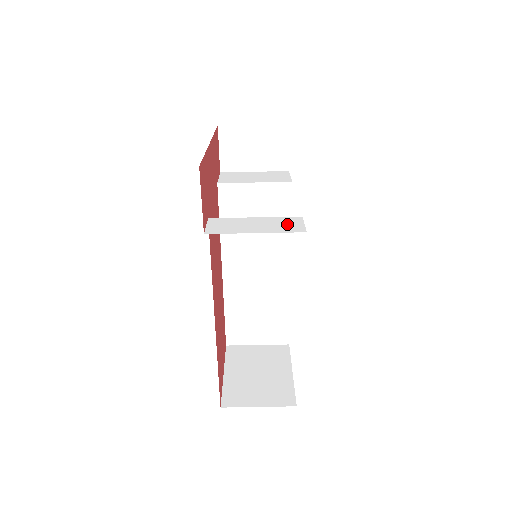
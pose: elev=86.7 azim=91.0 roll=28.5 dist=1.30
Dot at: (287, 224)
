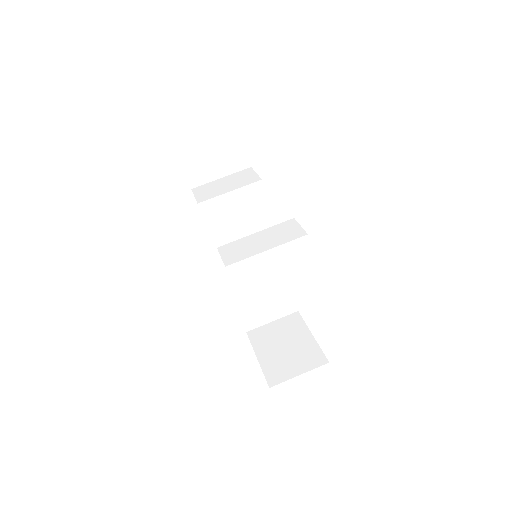
Dot at: (287, 231)
